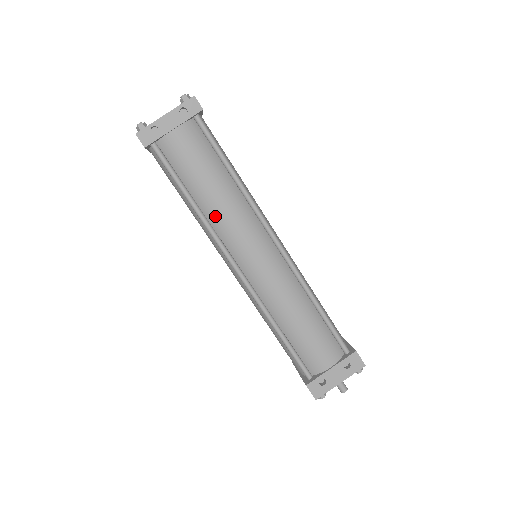
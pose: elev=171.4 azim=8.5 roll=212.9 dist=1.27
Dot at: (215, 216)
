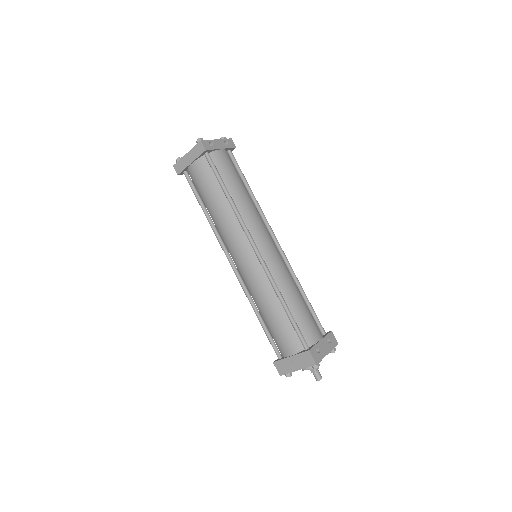
Dot at: (243, 209)
